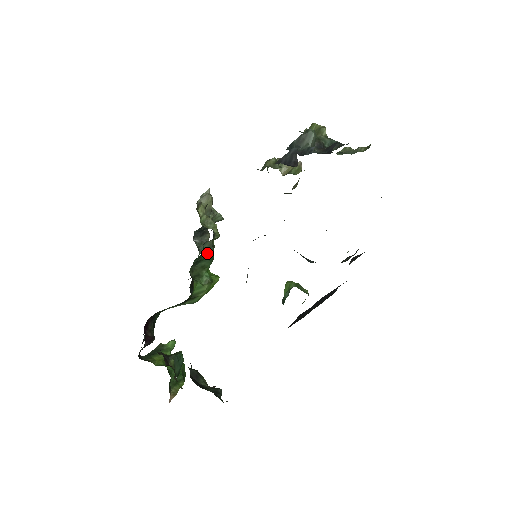
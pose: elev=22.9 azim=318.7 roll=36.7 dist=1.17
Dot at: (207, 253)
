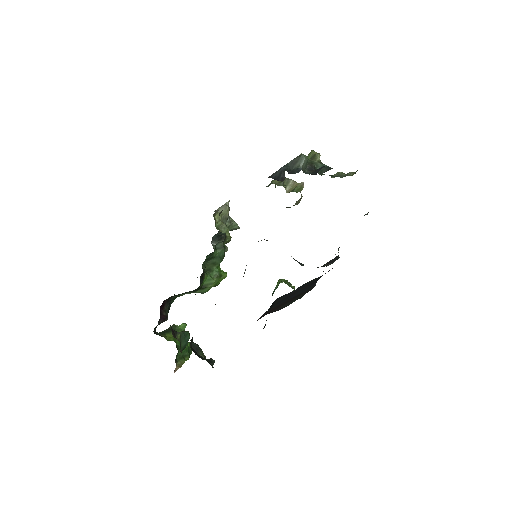
Dot at: (218, 252)
